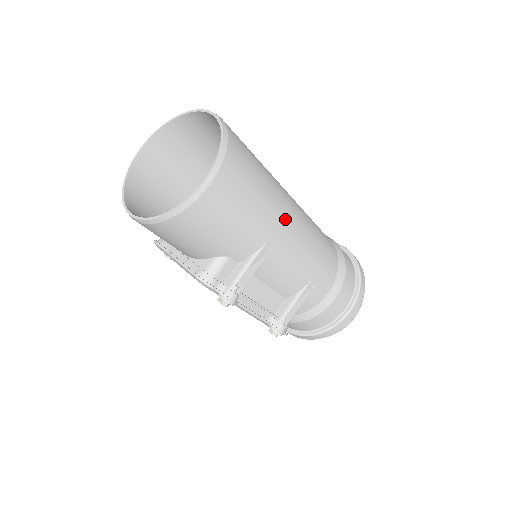
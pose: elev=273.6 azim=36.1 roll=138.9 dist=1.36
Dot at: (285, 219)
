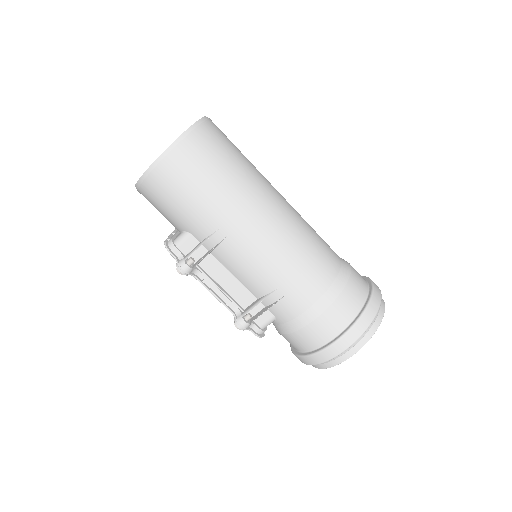
Dot at: (245, 215)
